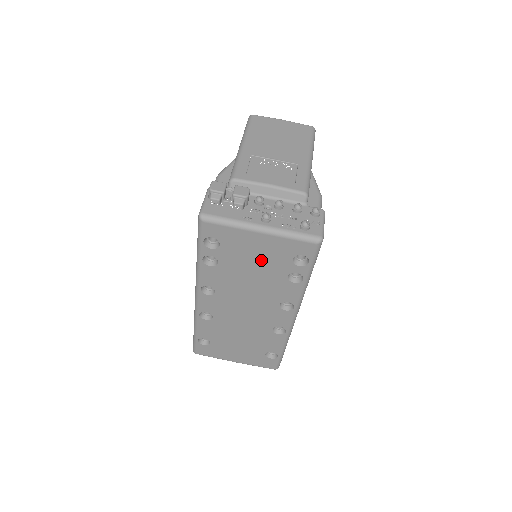
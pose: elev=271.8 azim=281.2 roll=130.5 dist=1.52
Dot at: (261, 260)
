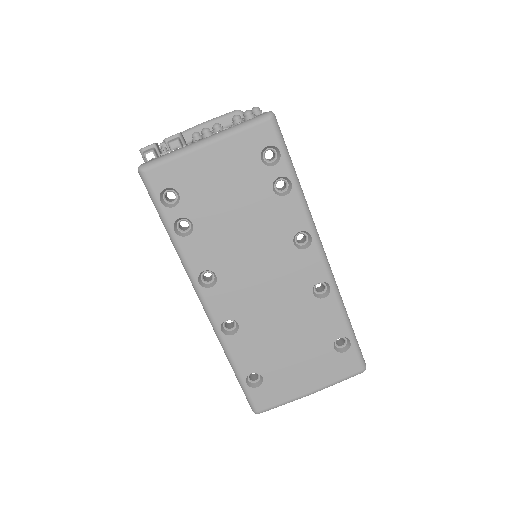
Dot at: (232, 186)
